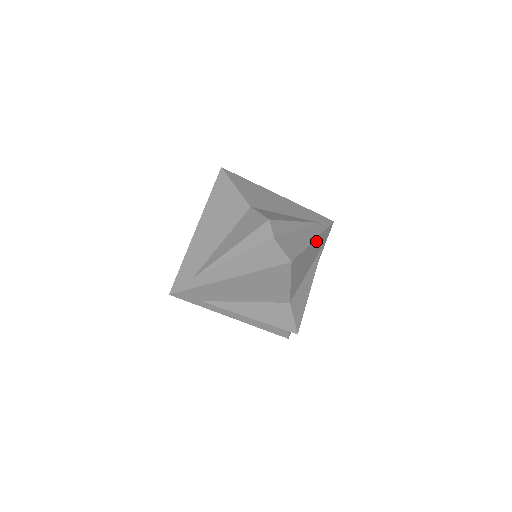
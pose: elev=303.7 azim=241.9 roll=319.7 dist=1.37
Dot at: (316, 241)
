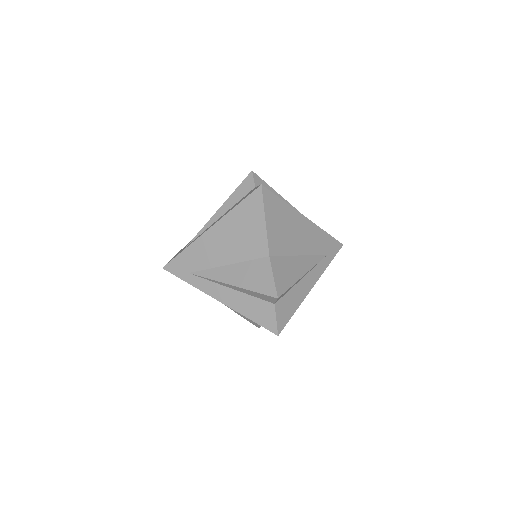
Dot at: (309, 225)
